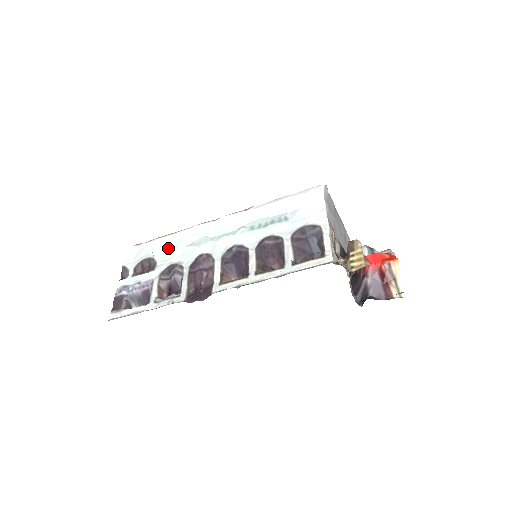
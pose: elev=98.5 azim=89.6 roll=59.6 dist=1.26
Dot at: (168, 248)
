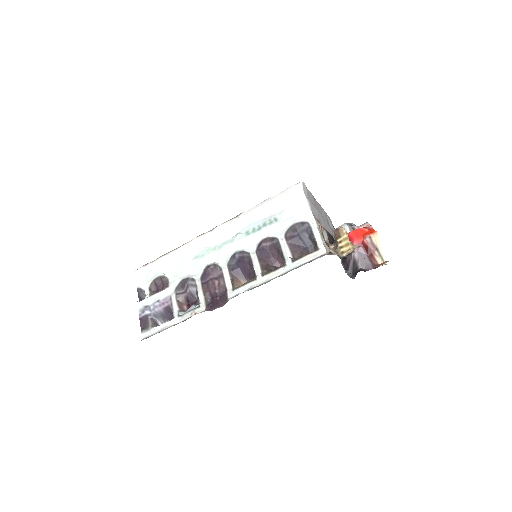
Dot at: (175, 264)
